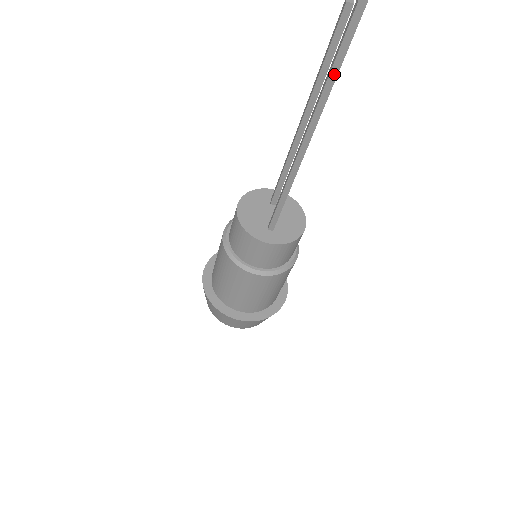
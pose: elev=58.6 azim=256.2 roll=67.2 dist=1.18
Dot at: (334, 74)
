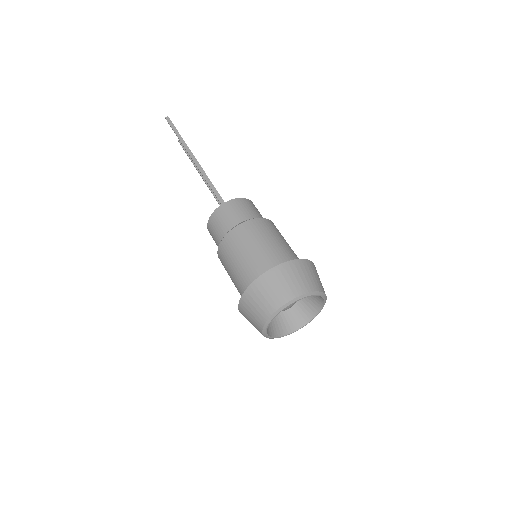
Dot at: (179, 136)
